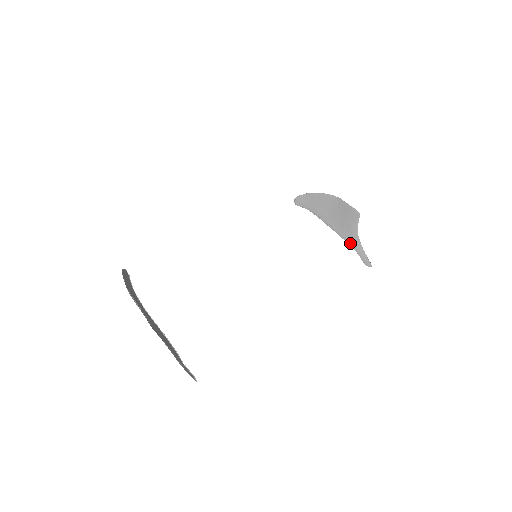
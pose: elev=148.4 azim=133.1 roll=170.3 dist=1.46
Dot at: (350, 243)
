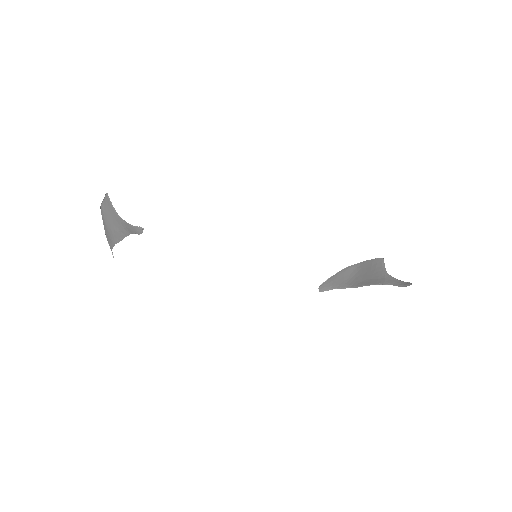
Dot at: (381, 283)
